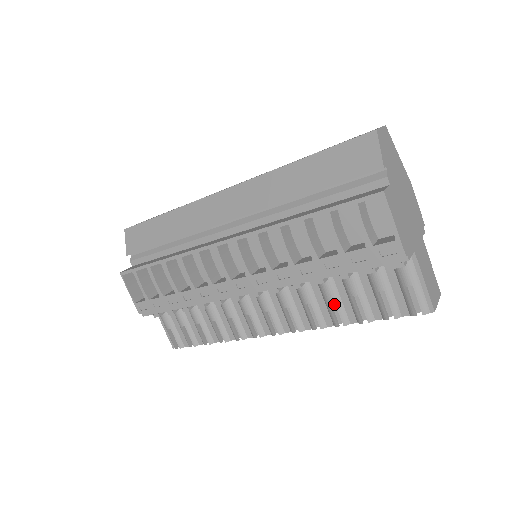
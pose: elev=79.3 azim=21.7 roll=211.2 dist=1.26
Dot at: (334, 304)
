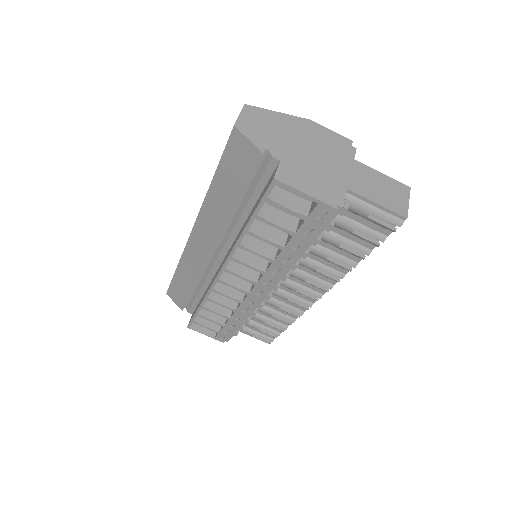
Dot at: occluded
